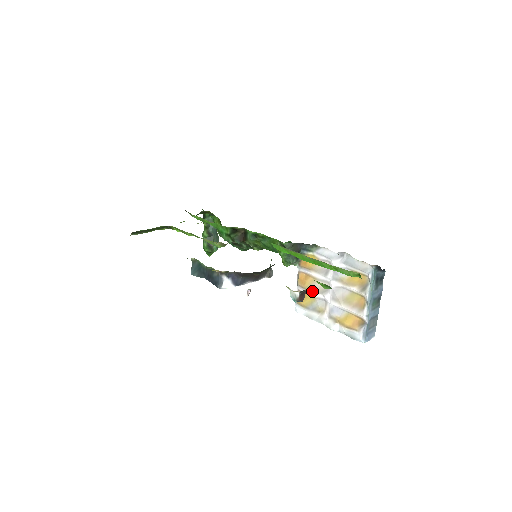
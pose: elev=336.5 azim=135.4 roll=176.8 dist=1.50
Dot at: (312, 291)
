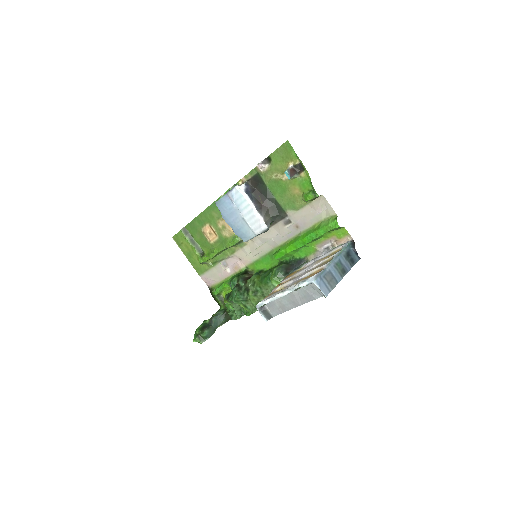
Dot at: (284, 283)
